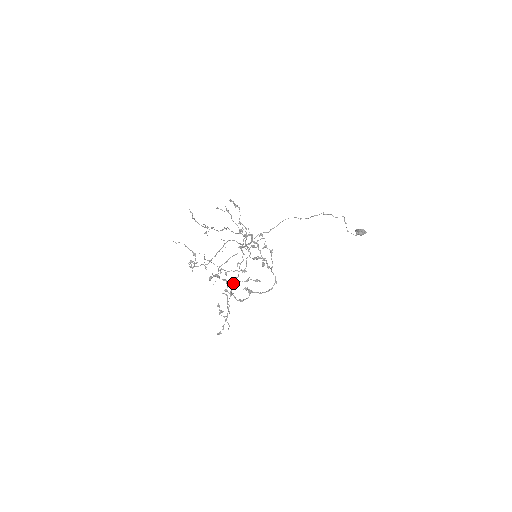
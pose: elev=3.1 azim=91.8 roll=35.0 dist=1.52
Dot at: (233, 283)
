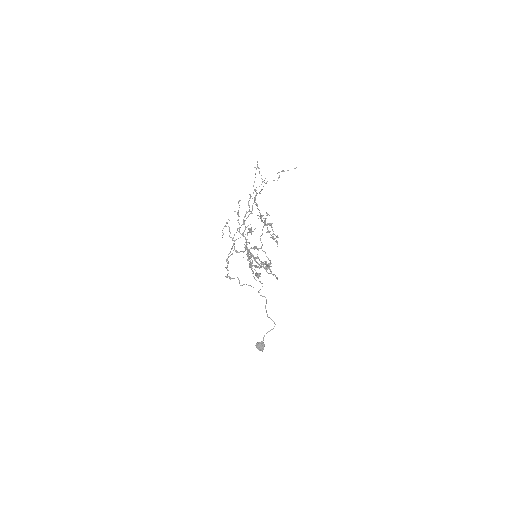
Dot at: (250, 256)
